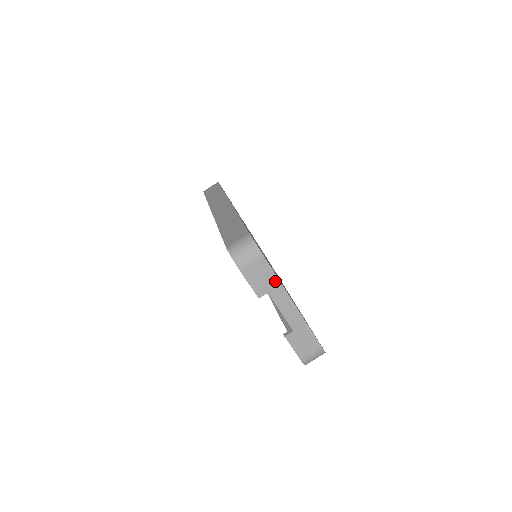
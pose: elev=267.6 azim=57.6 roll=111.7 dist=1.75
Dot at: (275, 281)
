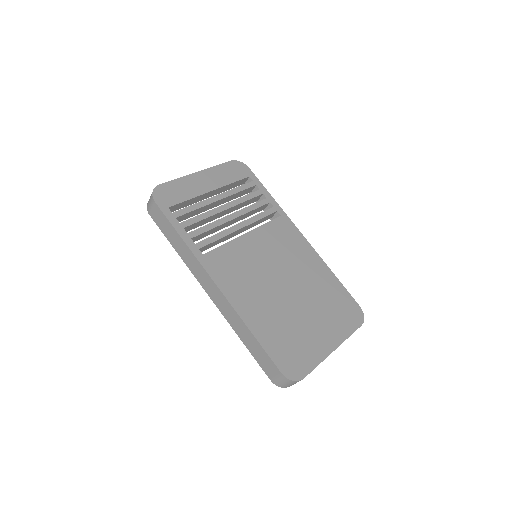
Dot at: occluded
